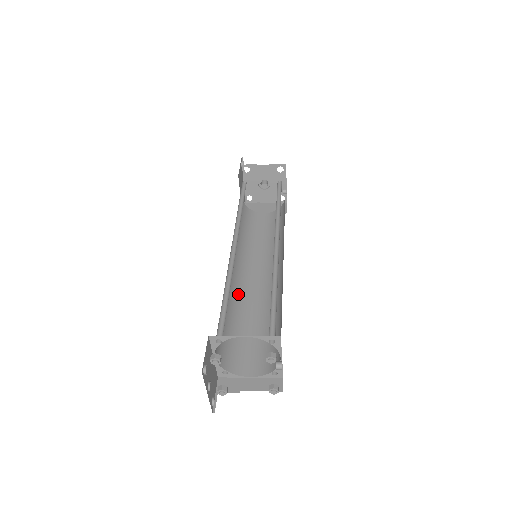
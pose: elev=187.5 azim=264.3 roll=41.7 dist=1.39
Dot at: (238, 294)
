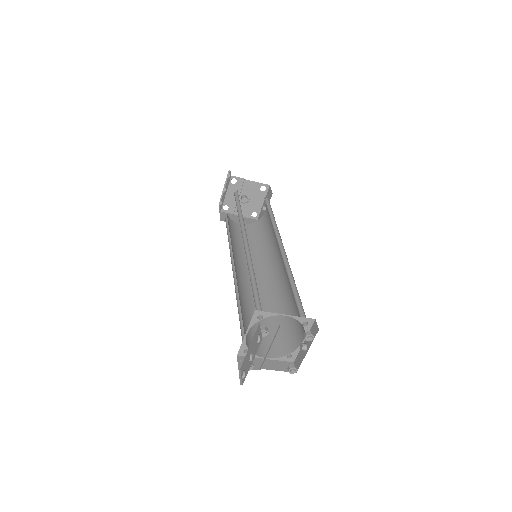
Dot at: (240, 287)
